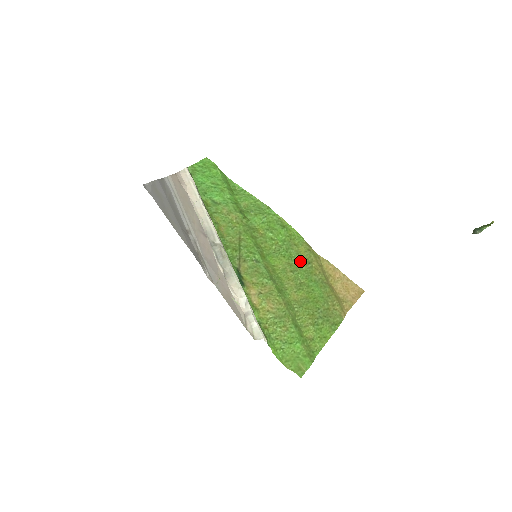
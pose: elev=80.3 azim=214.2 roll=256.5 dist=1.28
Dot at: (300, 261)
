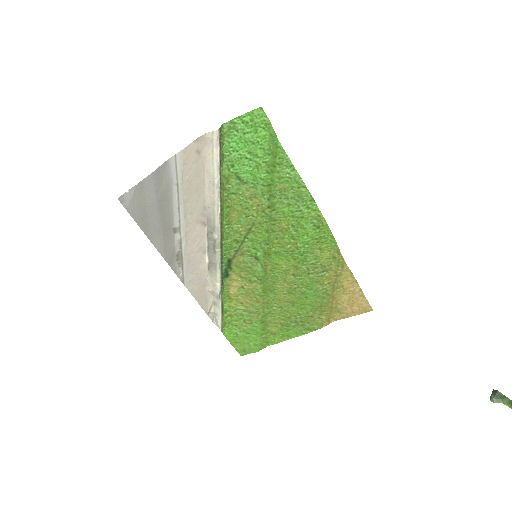
Dot at: (313, 267)
